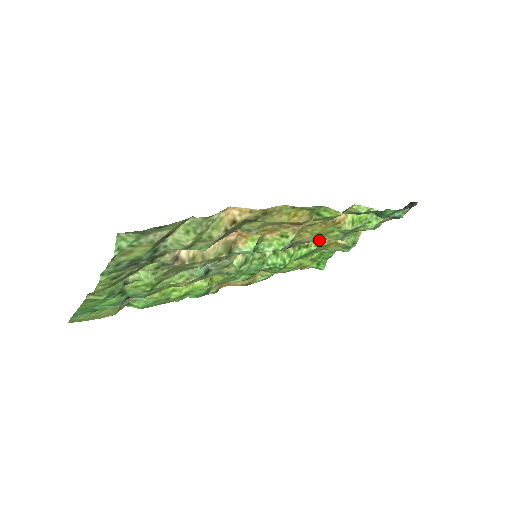
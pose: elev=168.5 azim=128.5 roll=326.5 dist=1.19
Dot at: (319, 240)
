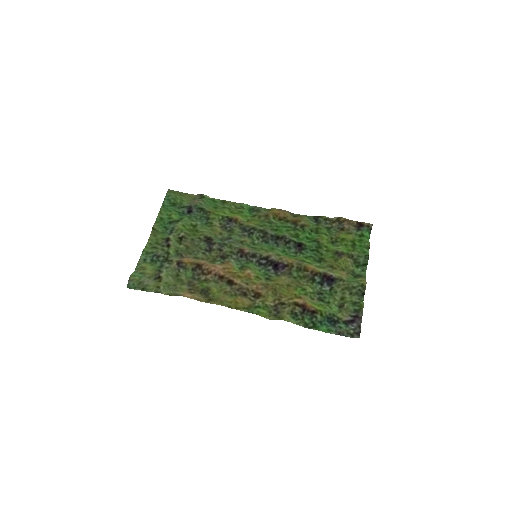
Dot at: (300, 280)
